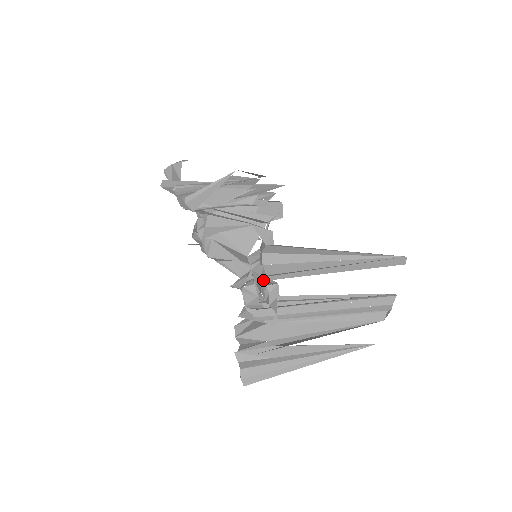
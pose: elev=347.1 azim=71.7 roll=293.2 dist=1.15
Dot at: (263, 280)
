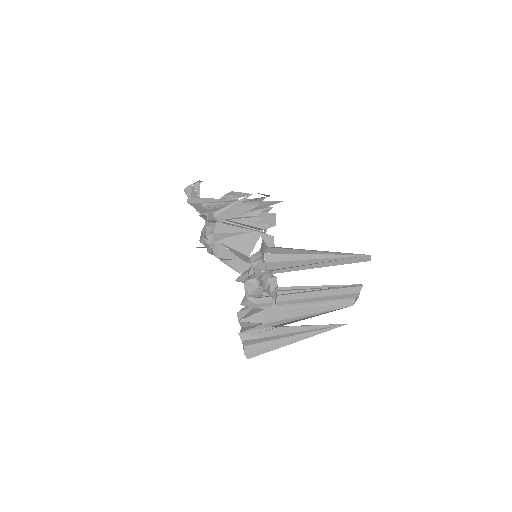
Dot at: (264, 274)
